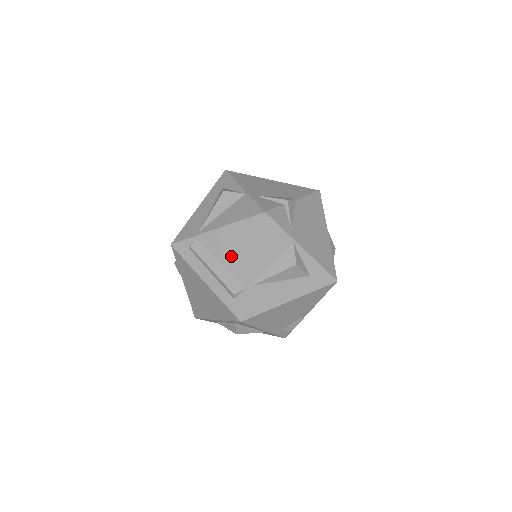
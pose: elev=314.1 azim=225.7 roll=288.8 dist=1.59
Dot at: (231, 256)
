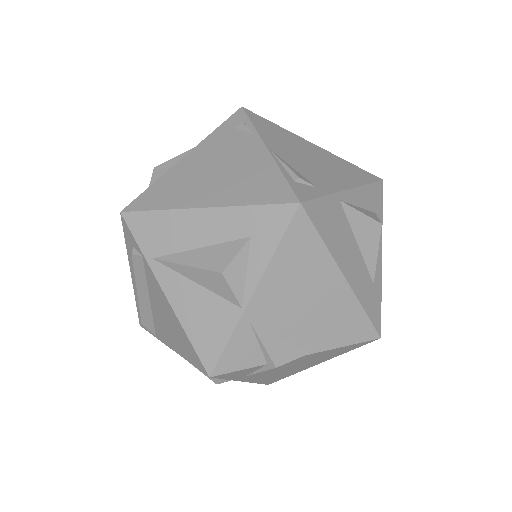
Dot at: (161, 317)
